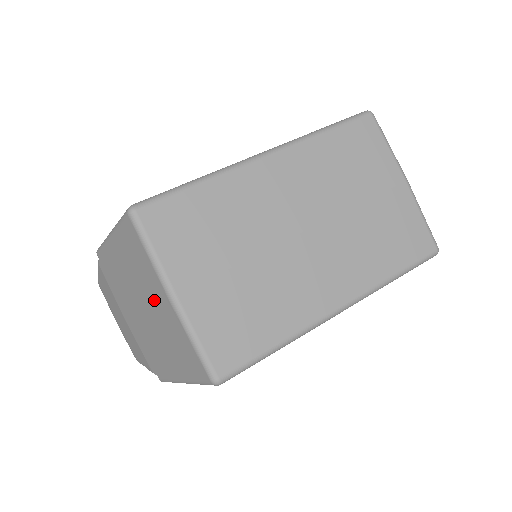
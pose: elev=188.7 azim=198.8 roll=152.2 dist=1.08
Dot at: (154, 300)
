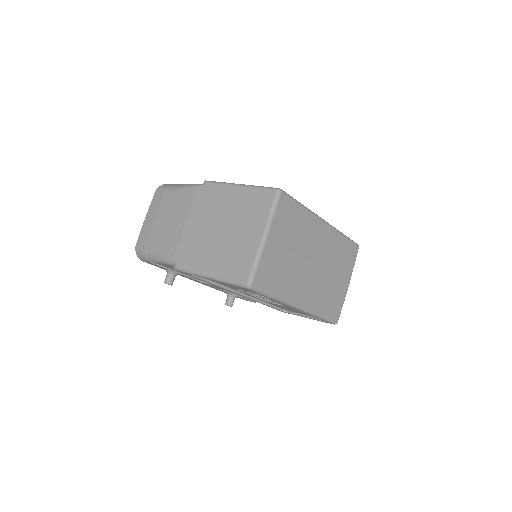
Dot at: (245, 230)
